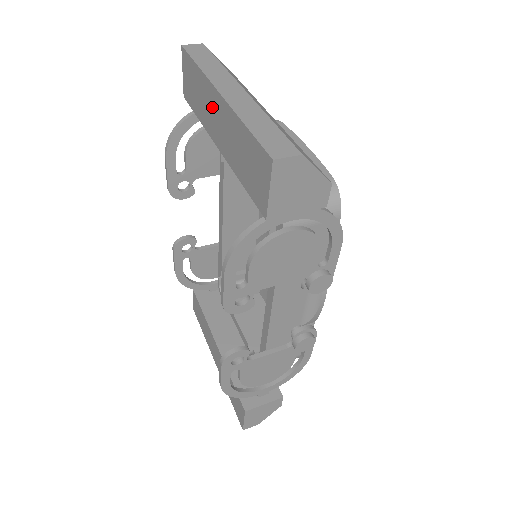
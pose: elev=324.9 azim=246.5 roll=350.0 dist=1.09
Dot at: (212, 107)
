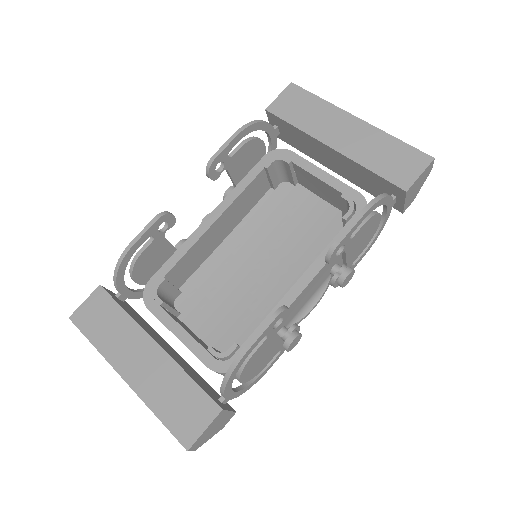
Dot at: (337, 123)
